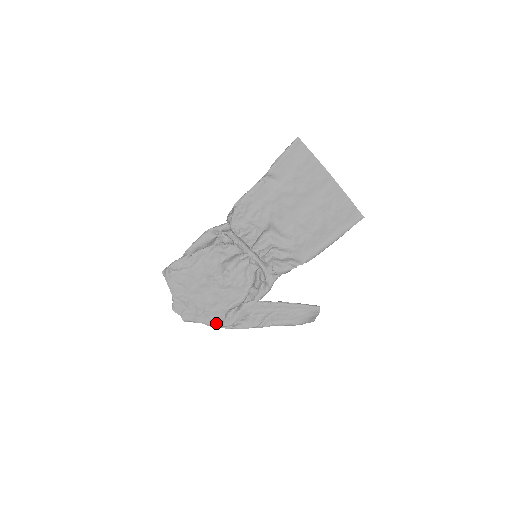
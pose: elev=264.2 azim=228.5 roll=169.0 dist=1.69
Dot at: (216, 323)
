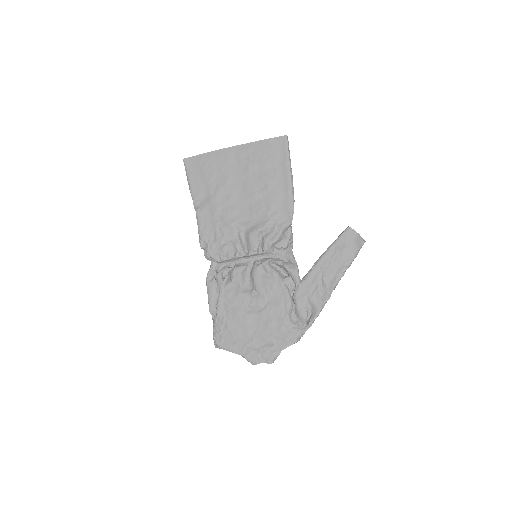
Dot at: (293, 336)
